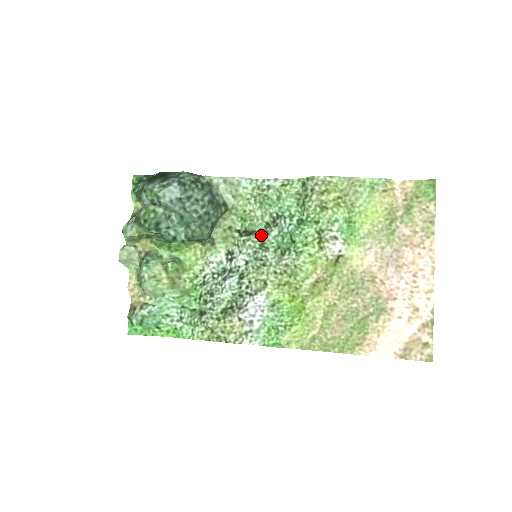
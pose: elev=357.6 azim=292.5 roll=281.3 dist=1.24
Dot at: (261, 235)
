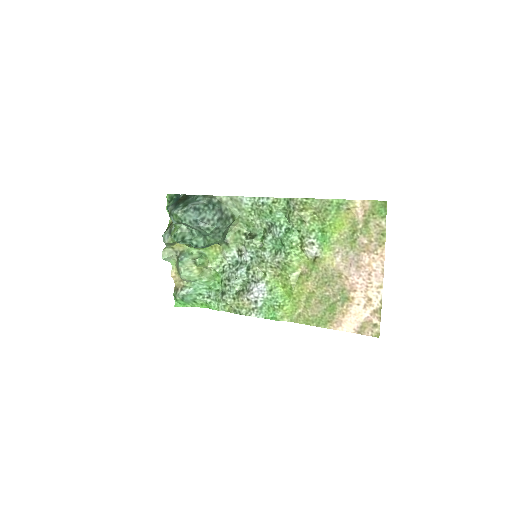
Dot at: (261, 238)
